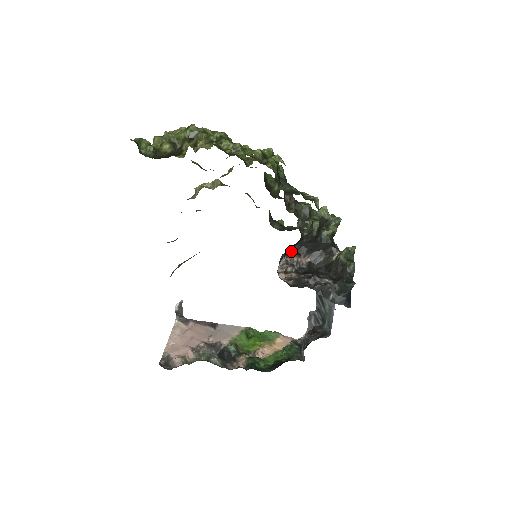
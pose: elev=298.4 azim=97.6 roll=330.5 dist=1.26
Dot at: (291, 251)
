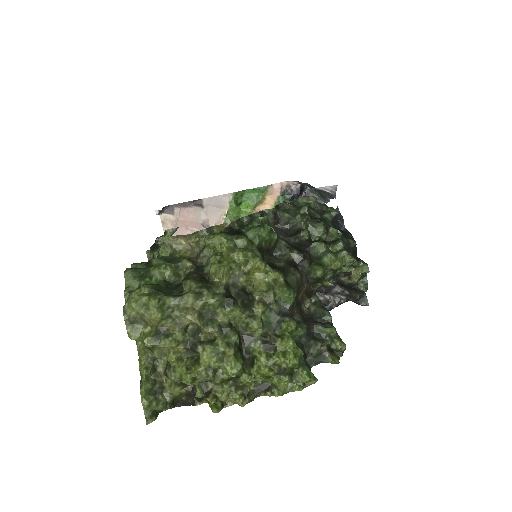
Dot at: occluded
